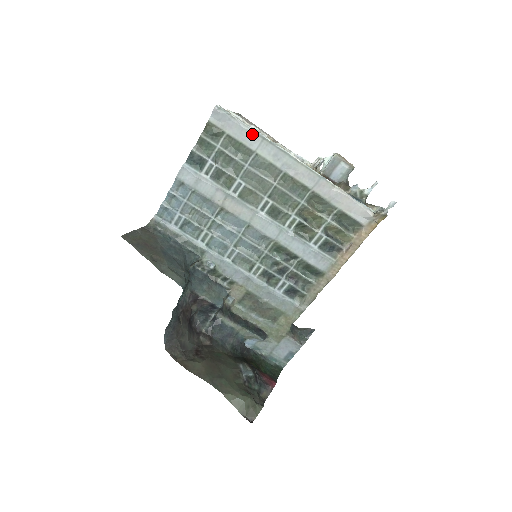
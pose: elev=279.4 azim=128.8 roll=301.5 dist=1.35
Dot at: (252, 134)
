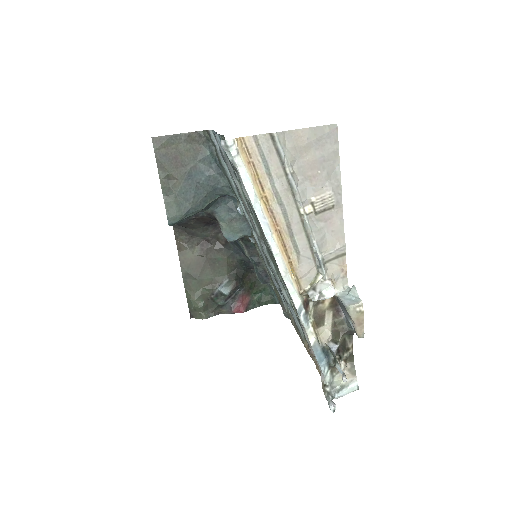
Dot at: (251, 204)
